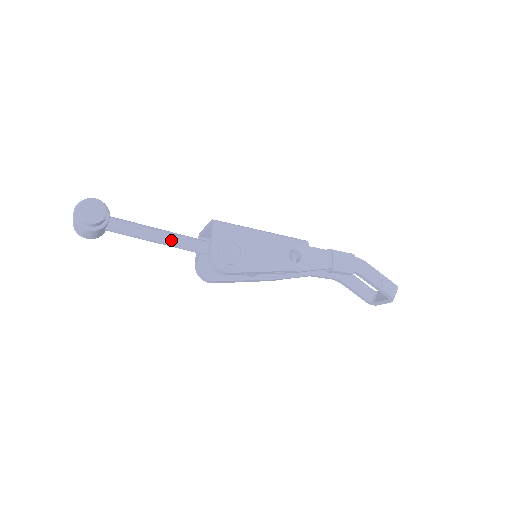
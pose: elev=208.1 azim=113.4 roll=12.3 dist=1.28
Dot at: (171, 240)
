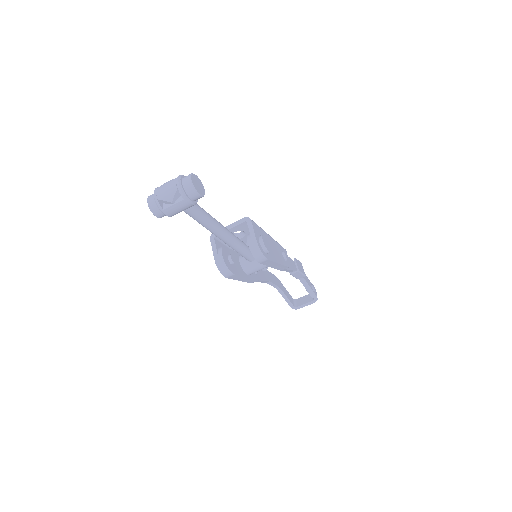
Dot at: (223, 229)
